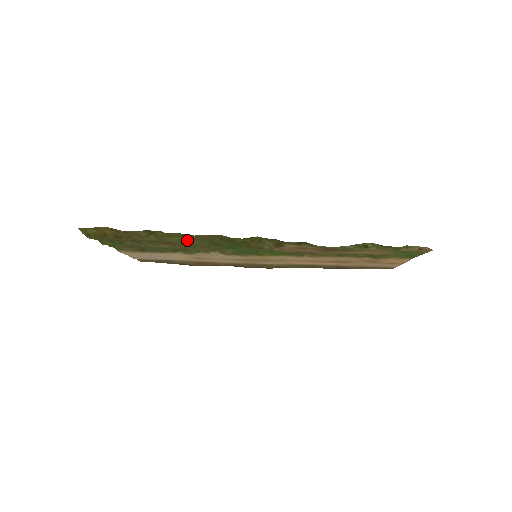
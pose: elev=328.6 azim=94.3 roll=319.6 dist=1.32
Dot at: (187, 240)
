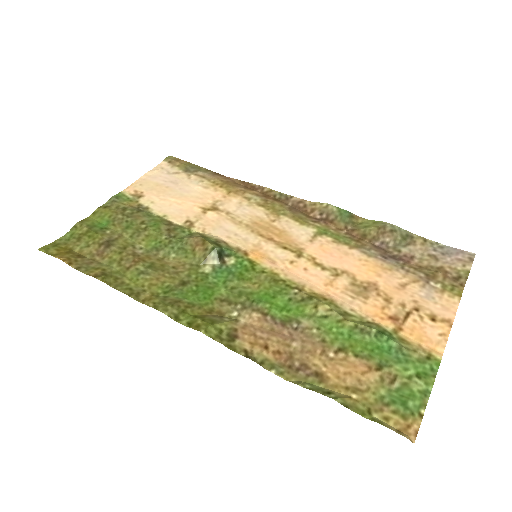
Dot at: (144, 282)
